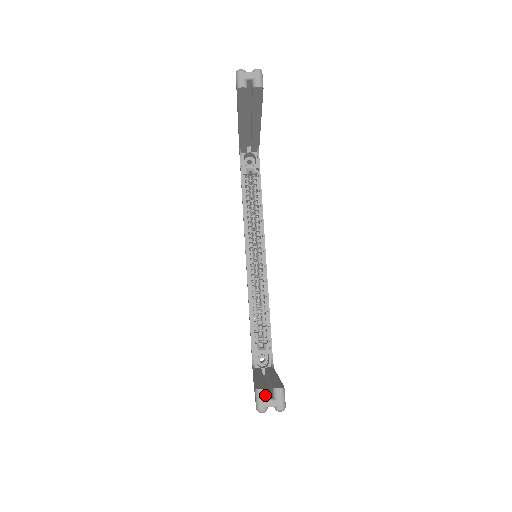
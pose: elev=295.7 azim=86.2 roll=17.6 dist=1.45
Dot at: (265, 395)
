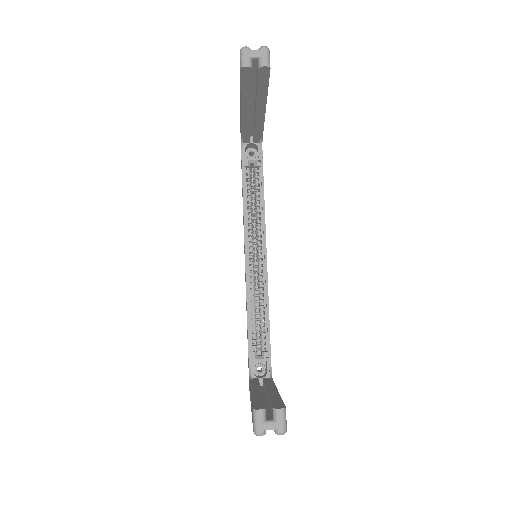
Dot at: (264, 416)
